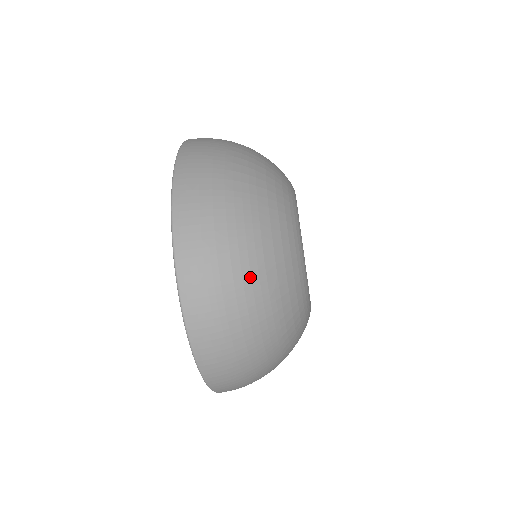
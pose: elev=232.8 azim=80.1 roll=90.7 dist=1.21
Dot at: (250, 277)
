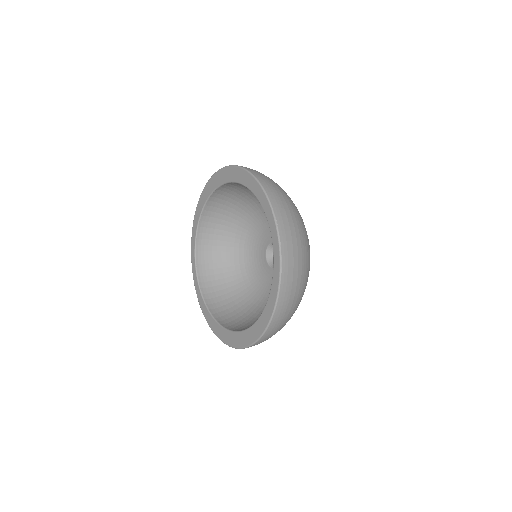
Dot at: occluded
